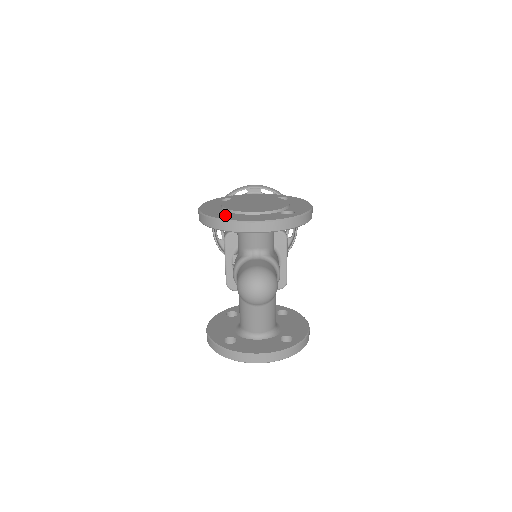
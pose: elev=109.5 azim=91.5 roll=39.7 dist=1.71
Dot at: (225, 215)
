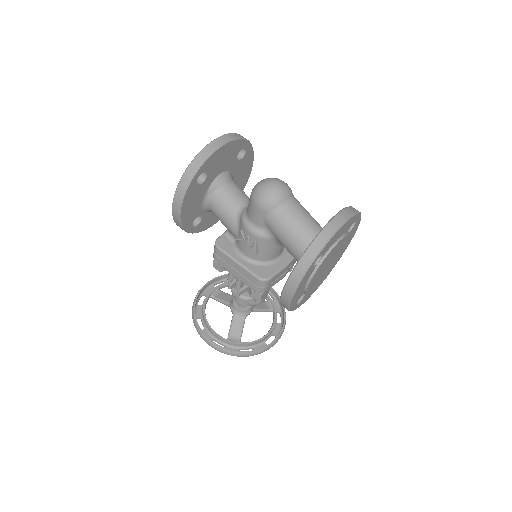
Dot at: occluded
